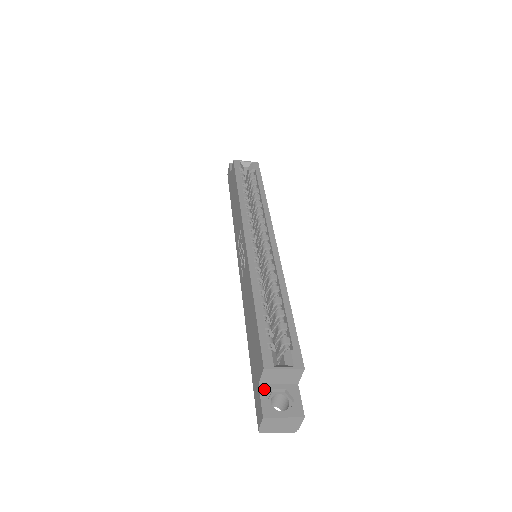
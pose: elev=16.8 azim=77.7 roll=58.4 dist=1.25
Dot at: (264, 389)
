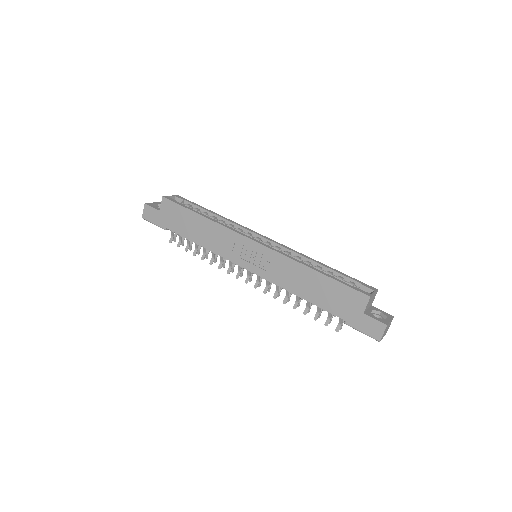
Dot at: (368, 314)
